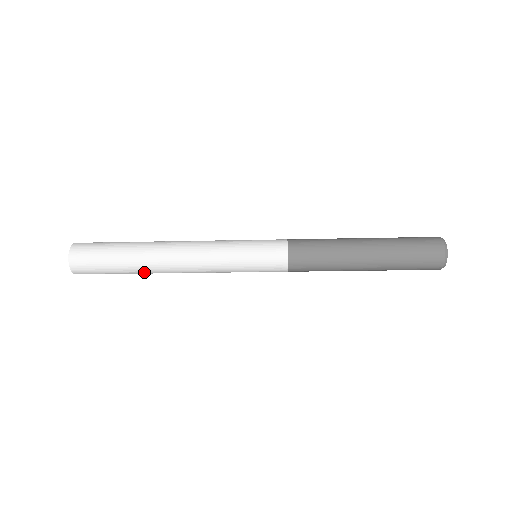
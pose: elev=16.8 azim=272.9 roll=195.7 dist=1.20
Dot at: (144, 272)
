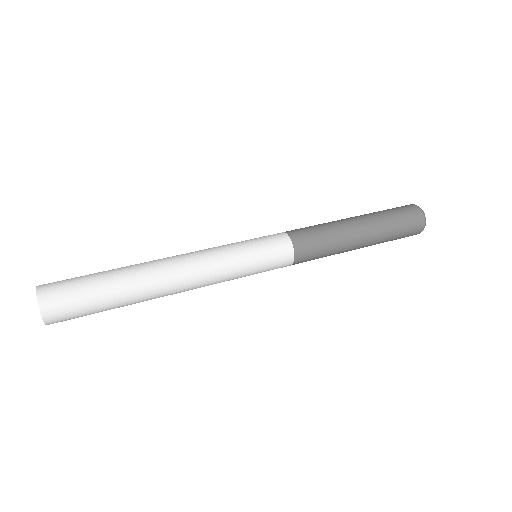
Dot at: occluded
